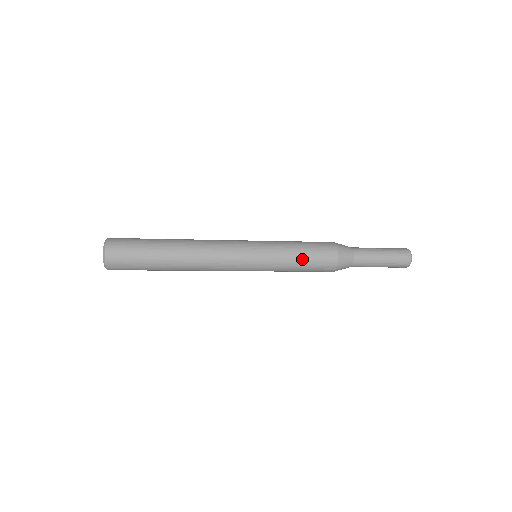
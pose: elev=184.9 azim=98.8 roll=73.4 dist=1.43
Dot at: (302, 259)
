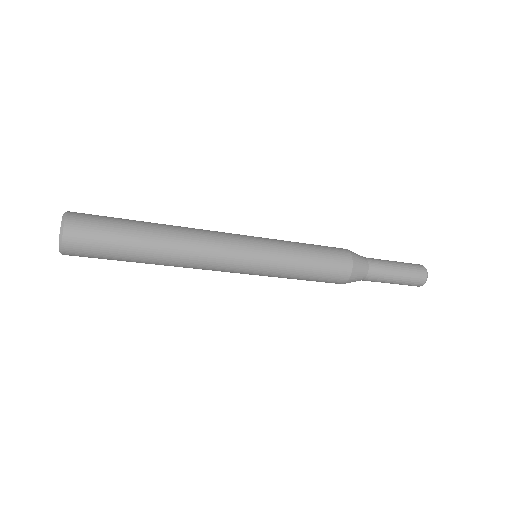
Dot at: (312, 249)
